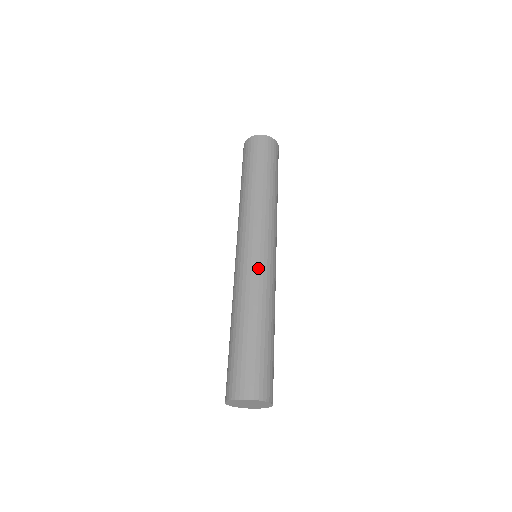
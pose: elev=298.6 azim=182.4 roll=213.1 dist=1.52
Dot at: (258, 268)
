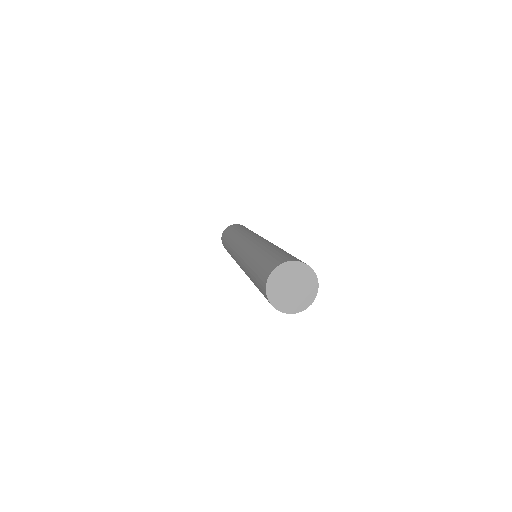
Dot at: (248, 245)
